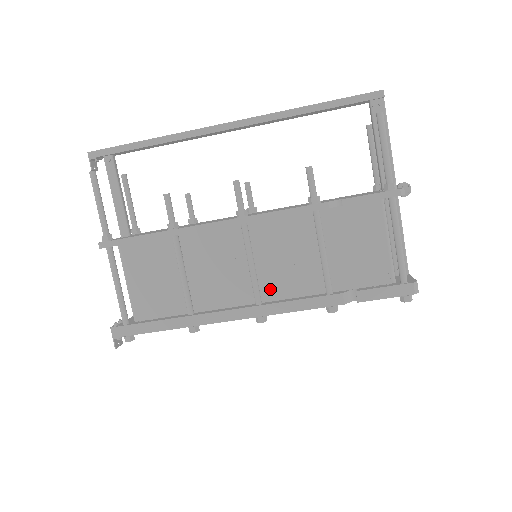
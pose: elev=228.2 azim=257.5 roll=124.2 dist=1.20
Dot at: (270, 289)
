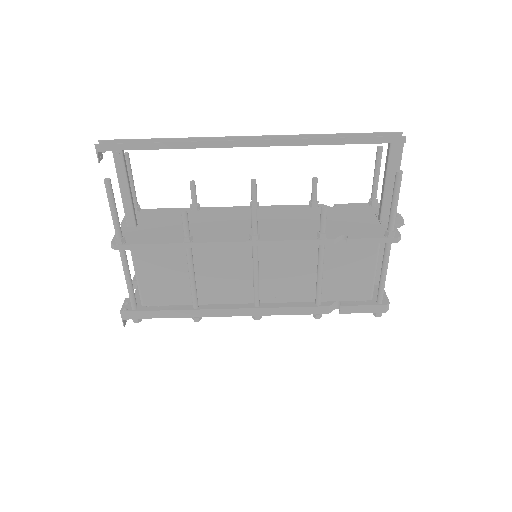
Dot at: (268, 294)
